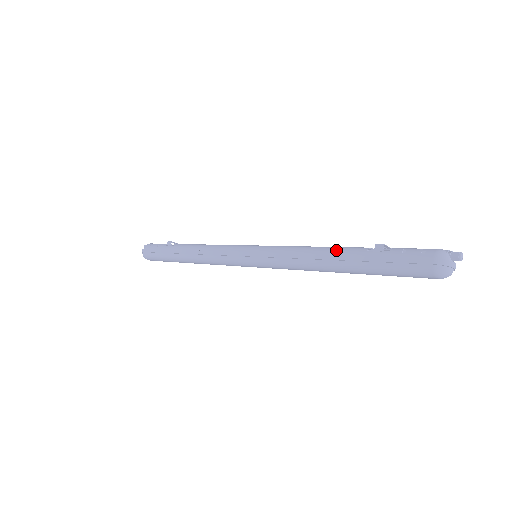
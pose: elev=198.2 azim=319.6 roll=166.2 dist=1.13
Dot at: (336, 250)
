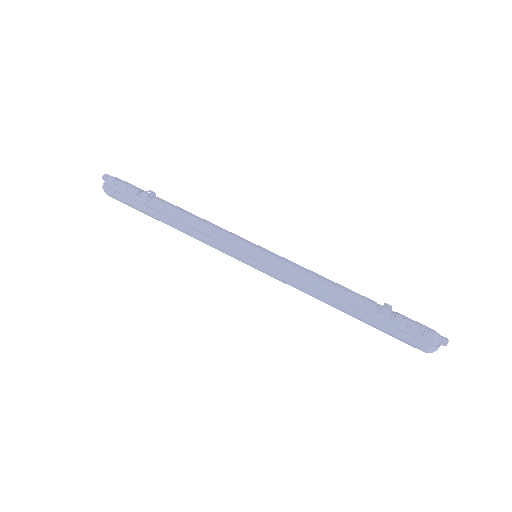
Dot at: (346, 297)
